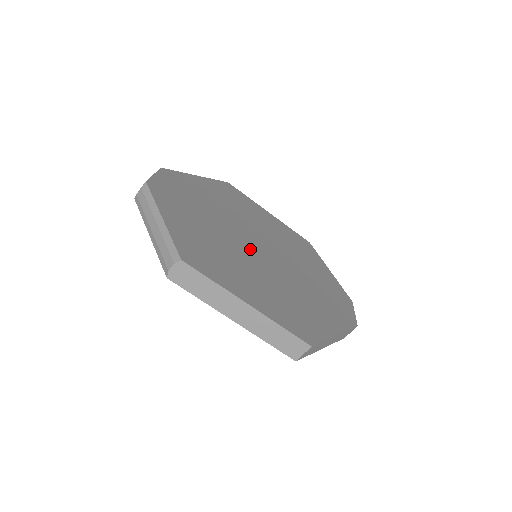
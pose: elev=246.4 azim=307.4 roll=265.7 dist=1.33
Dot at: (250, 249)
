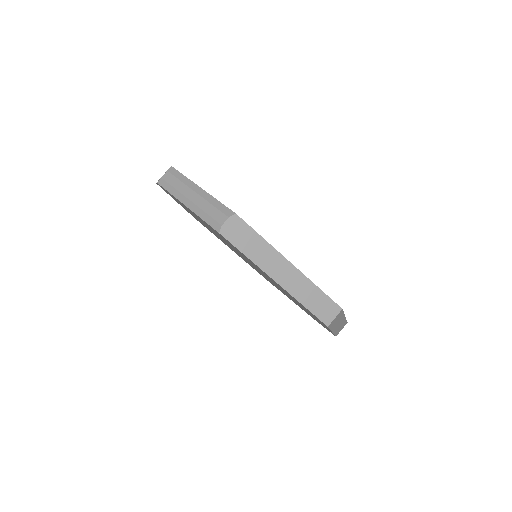
Dot at: occluded
